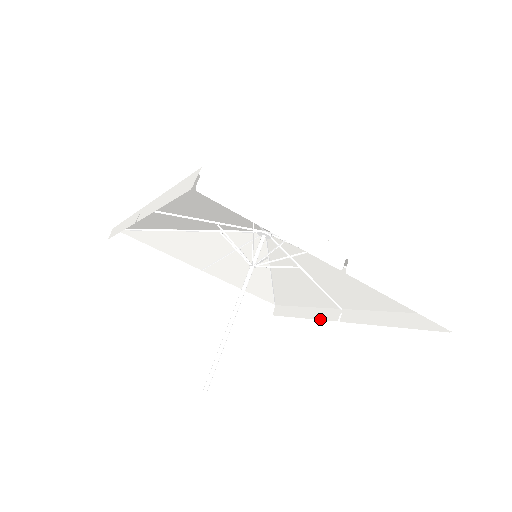
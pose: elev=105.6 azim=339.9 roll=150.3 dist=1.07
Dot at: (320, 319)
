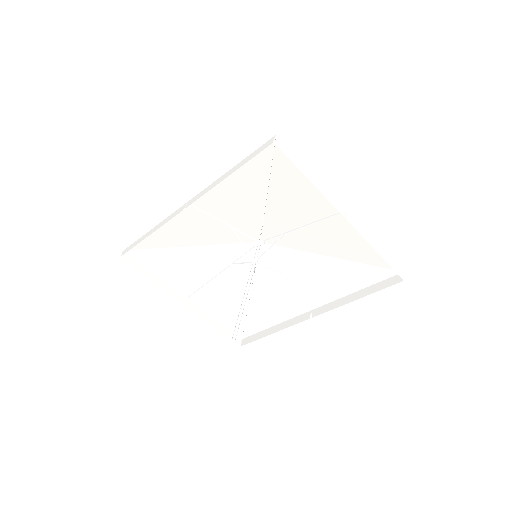
Dot at: occluded
